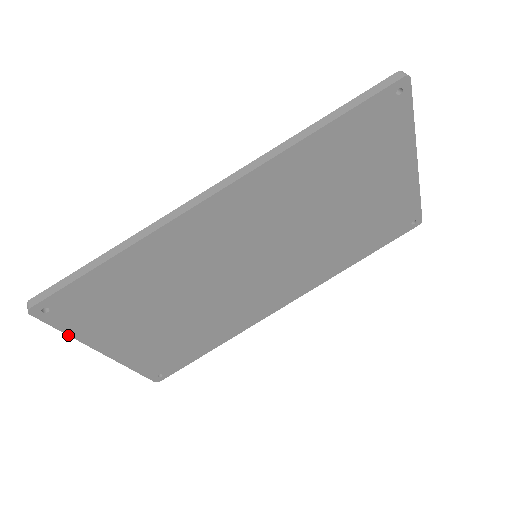
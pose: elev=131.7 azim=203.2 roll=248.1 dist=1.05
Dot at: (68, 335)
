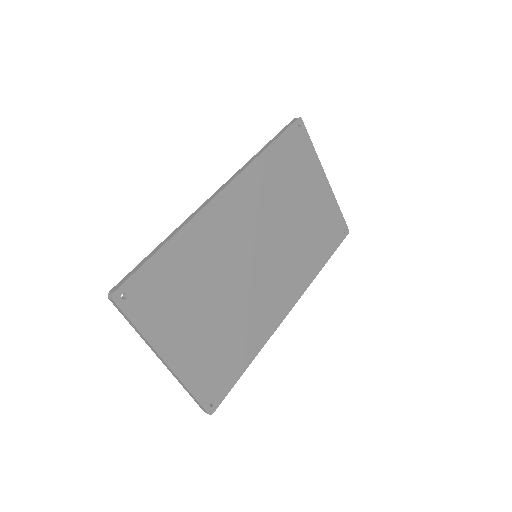
Dot at: (139, 332)
